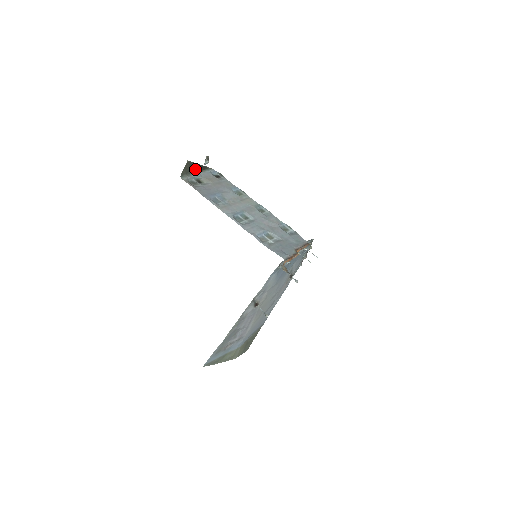
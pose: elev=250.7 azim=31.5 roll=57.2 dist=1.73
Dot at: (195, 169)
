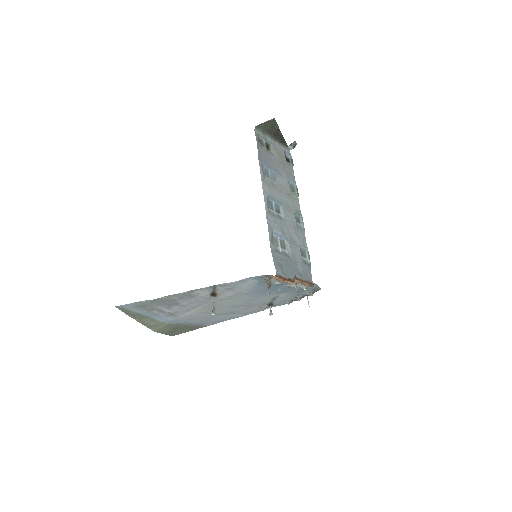
Dot at: (274, 134)
